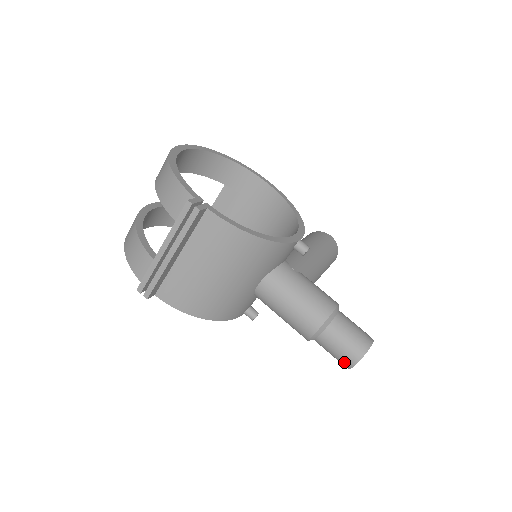
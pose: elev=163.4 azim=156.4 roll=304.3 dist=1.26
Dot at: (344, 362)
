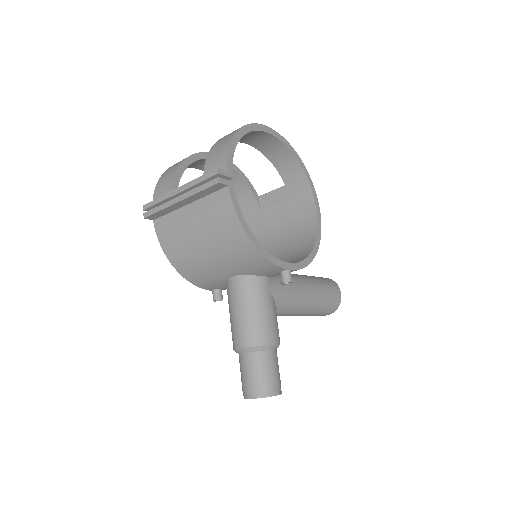
Dot at: (243, 389)
